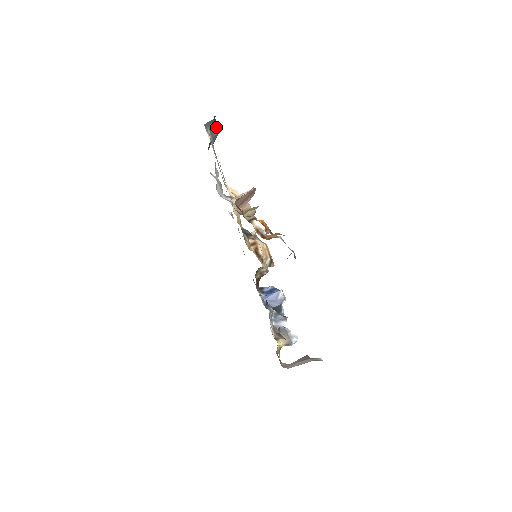
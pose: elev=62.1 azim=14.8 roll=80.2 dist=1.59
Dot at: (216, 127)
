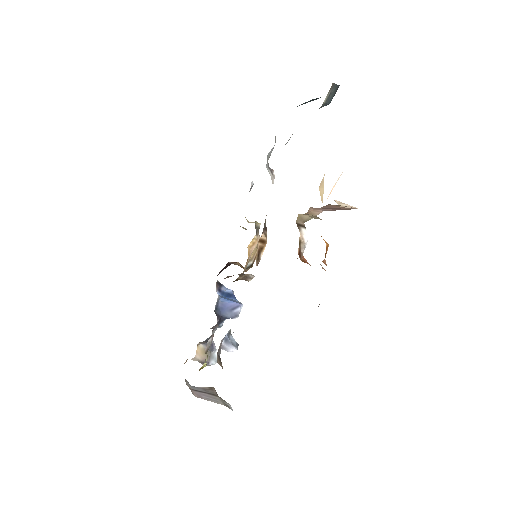
Dot at: (334, 95)
